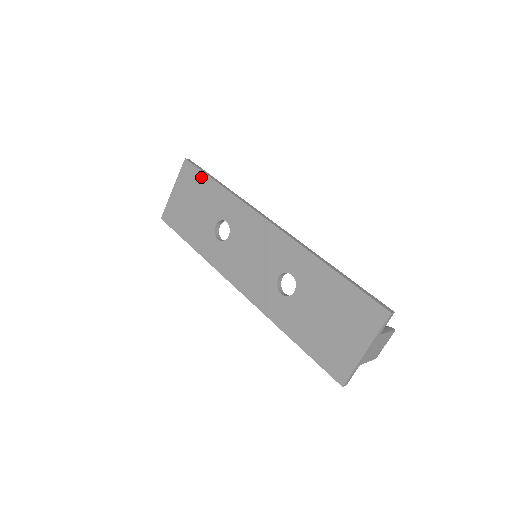
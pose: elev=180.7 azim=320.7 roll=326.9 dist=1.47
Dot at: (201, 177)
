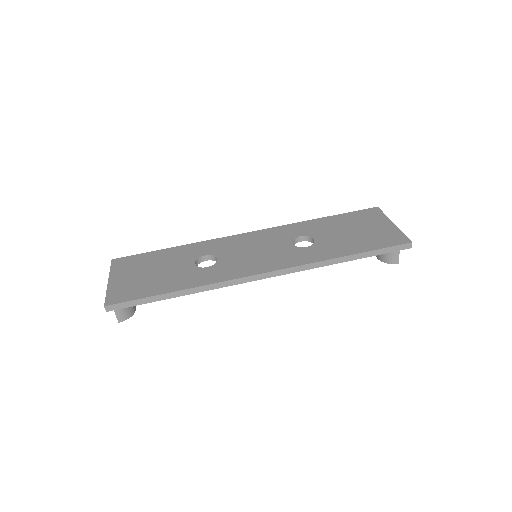
Dot at: (146, 255)
